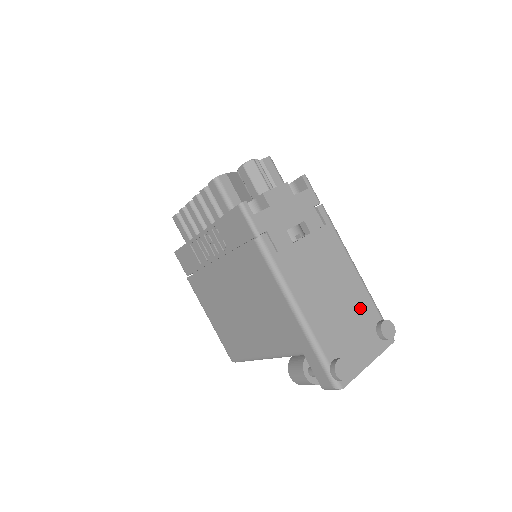
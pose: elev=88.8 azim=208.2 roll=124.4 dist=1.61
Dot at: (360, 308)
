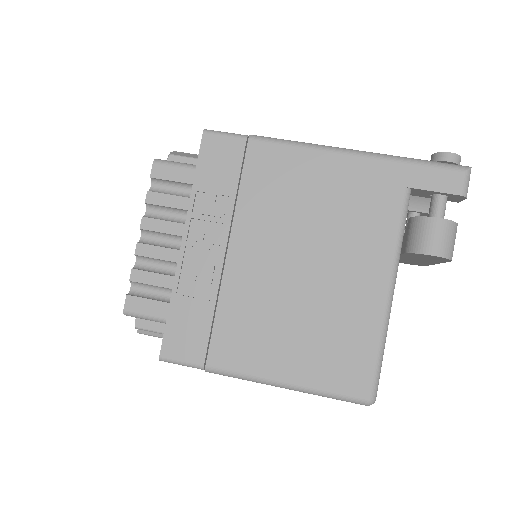
Dot at: occluded
